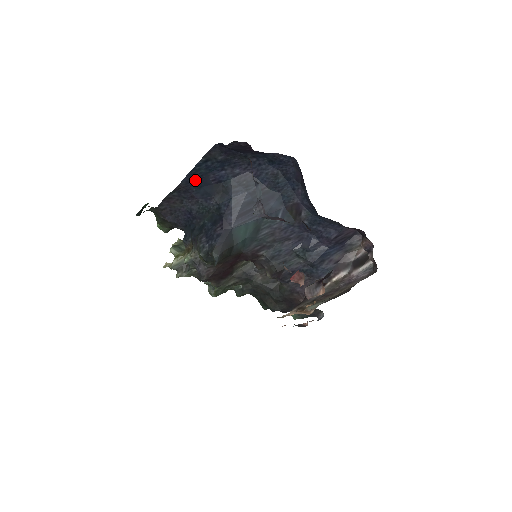
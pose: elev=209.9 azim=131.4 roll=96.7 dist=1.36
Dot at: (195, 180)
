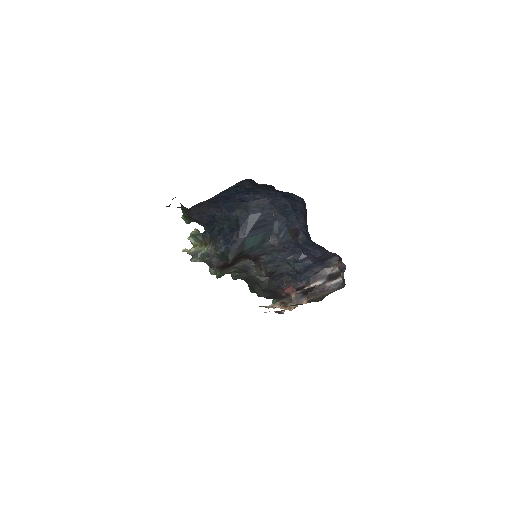
Dot at: (224, 197)
